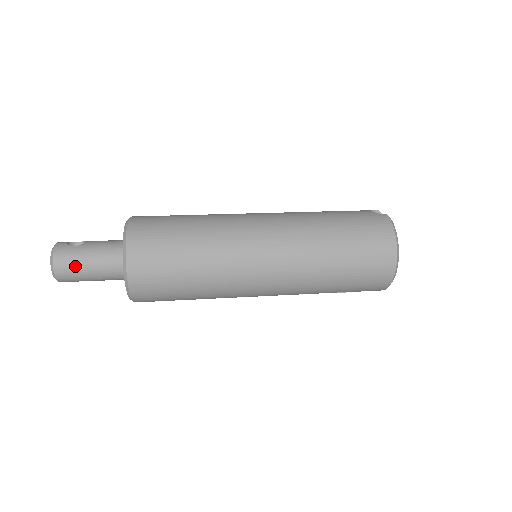
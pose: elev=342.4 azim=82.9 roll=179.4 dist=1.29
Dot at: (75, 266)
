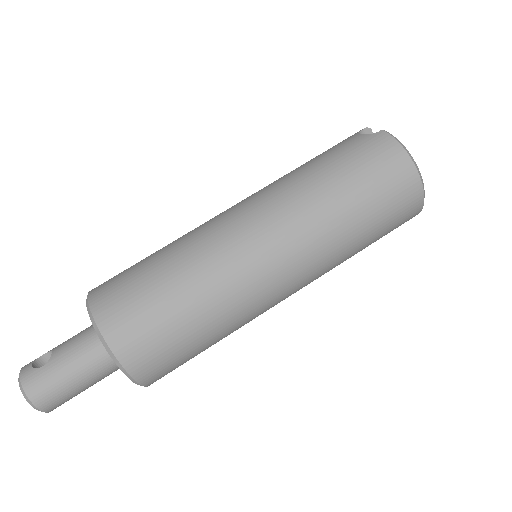
Dot at: (58, 389)
